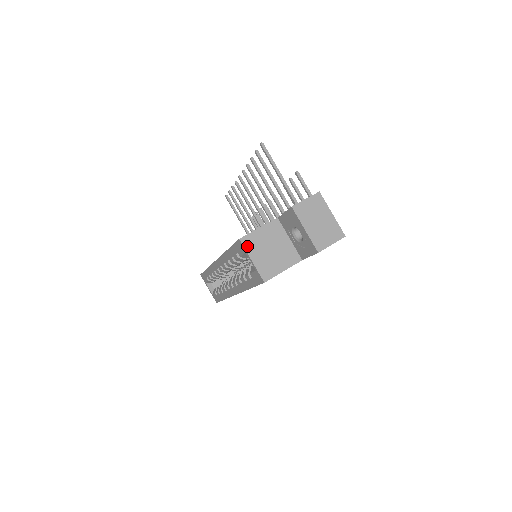
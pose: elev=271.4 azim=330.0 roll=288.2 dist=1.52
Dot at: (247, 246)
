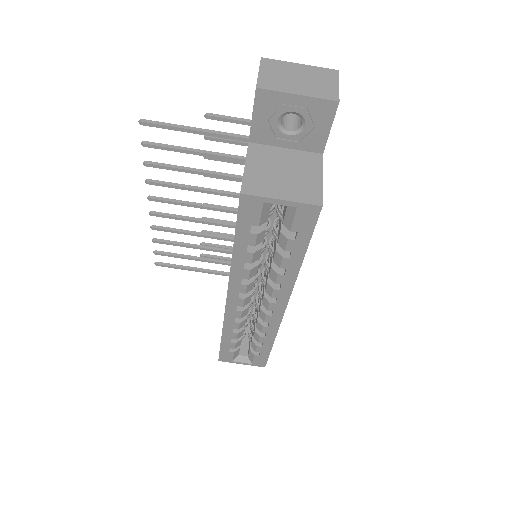
Dot at: (257, 192)
